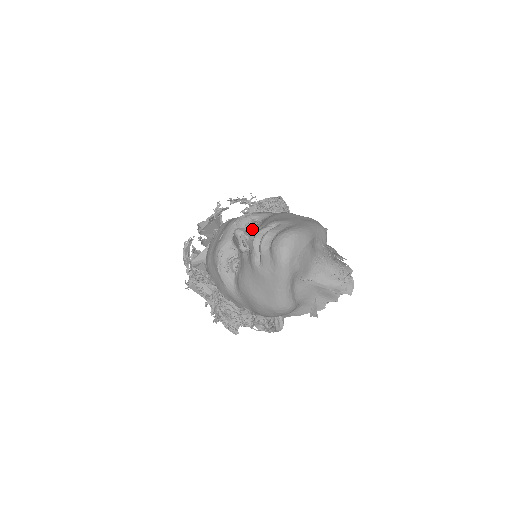
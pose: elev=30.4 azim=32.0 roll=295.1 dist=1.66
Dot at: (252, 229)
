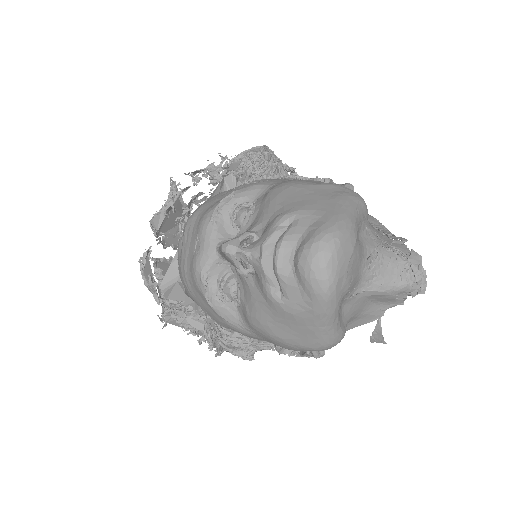
Dot at: (249, 235)
